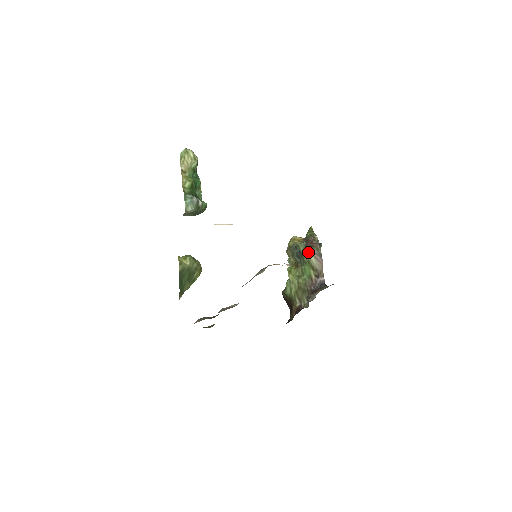
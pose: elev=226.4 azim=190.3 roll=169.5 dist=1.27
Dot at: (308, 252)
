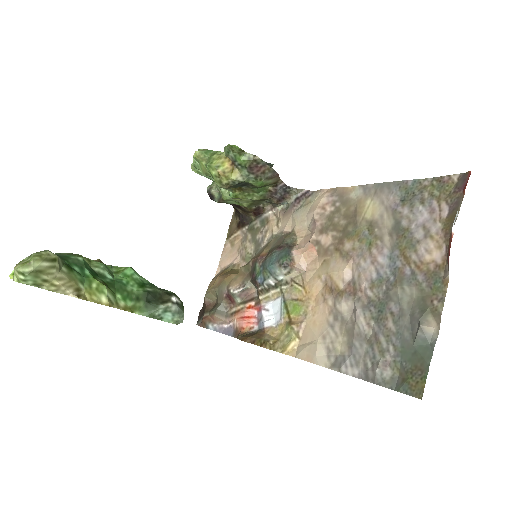
Dot at: (264, 182)
